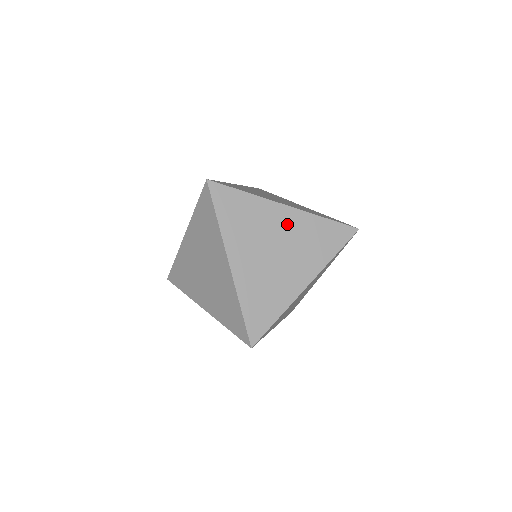
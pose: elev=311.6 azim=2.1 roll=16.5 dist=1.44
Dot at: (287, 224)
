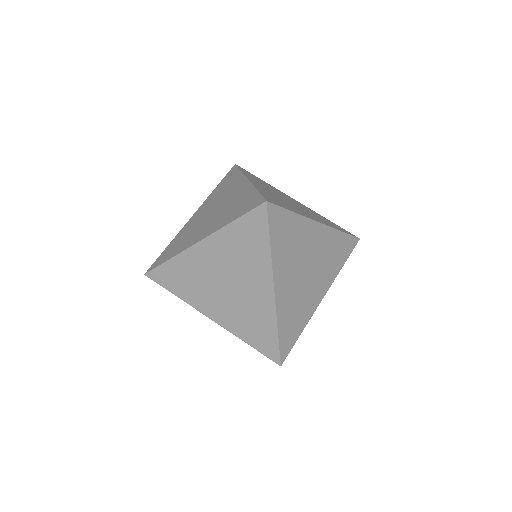
Dot at: (318, 242)
